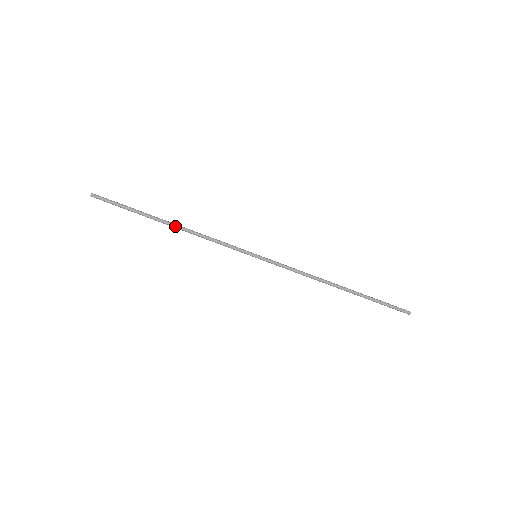
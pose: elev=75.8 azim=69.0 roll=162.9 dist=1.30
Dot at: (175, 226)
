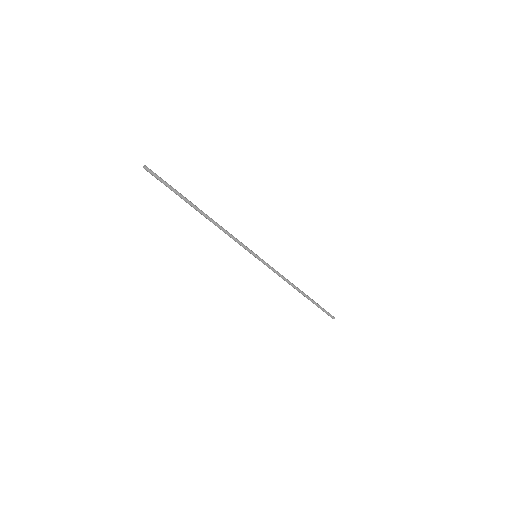
Dot at: (205, 217)
